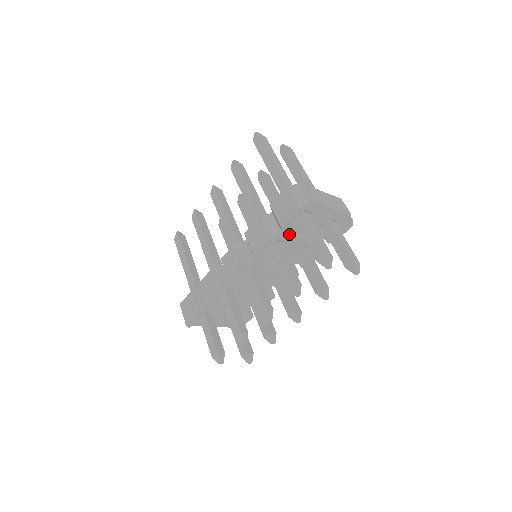
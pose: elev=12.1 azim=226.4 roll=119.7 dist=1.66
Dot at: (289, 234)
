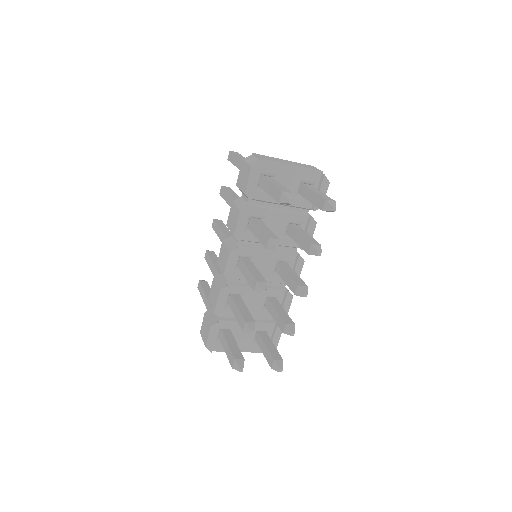
Dot at: (264, 207)
